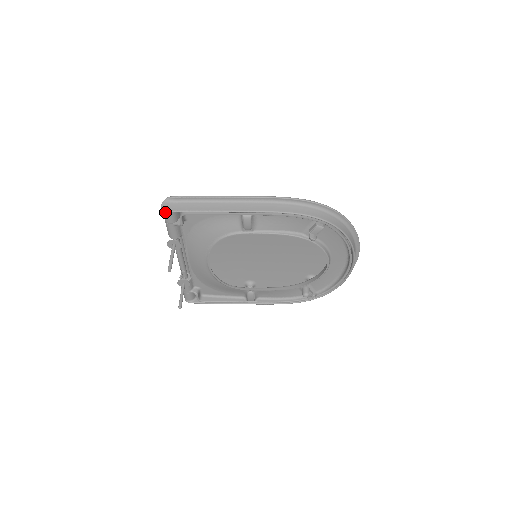
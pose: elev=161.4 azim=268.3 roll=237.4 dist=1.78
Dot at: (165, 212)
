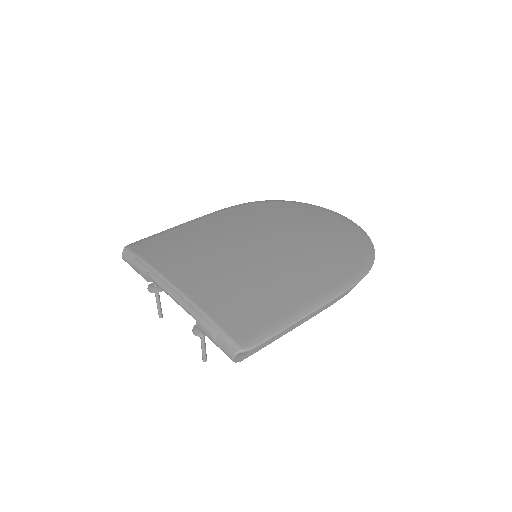
Dot at: occluded
